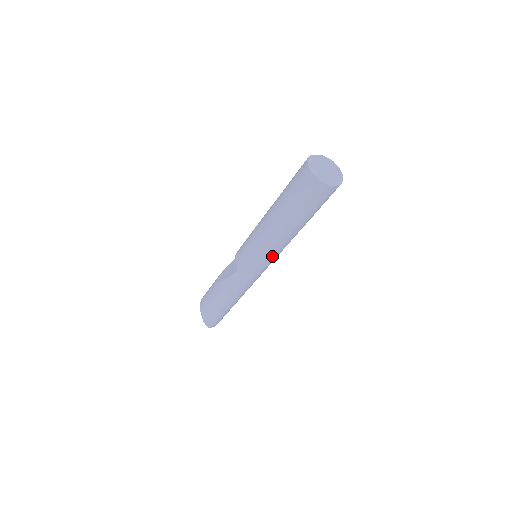
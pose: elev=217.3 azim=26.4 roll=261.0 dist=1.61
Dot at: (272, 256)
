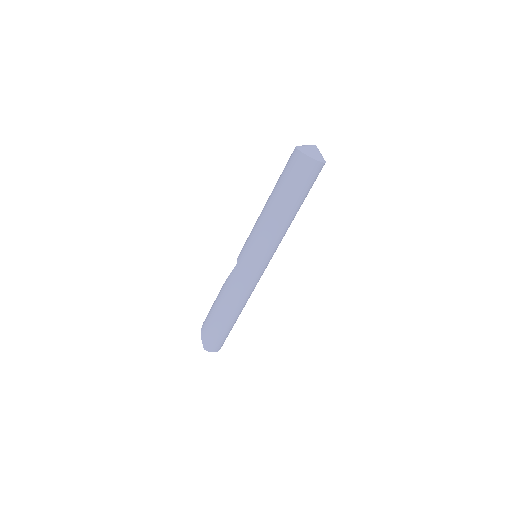
Dot at: (265, 243)
